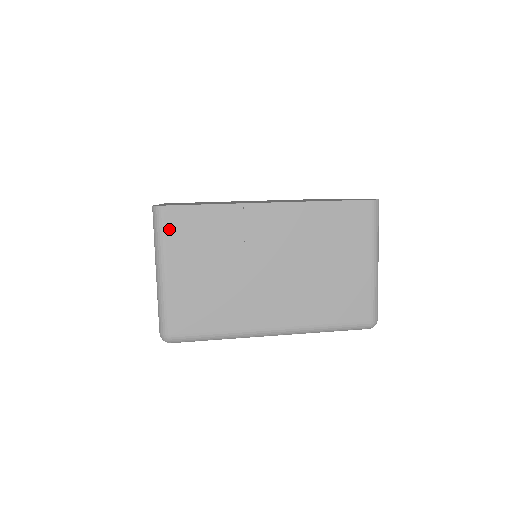
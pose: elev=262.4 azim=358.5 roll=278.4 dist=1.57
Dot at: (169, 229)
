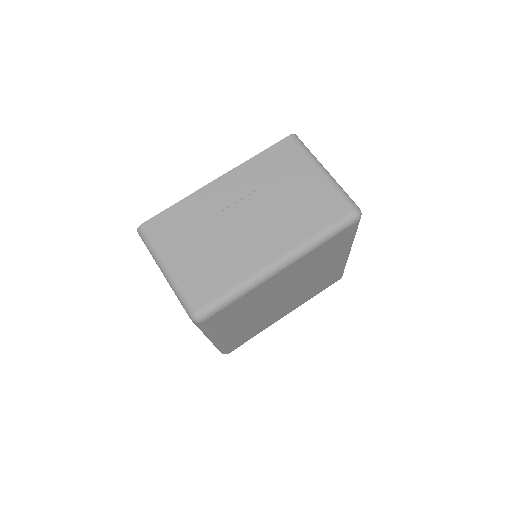
Dot at: (155, 236)
